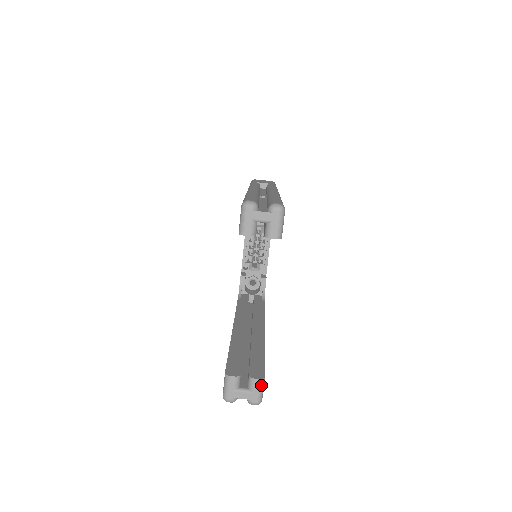
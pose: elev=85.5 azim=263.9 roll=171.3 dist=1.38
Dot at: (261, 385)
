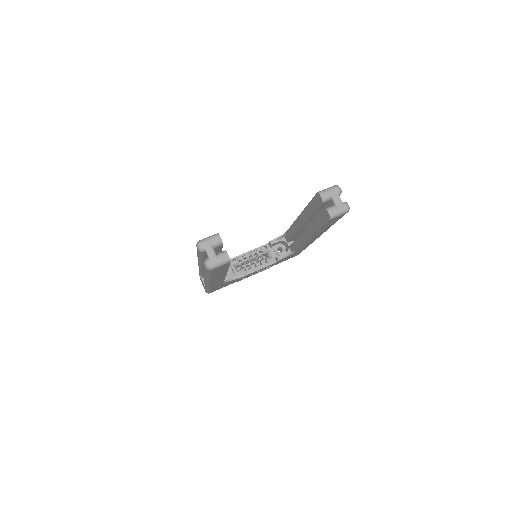
Dot at: (225, 261)
